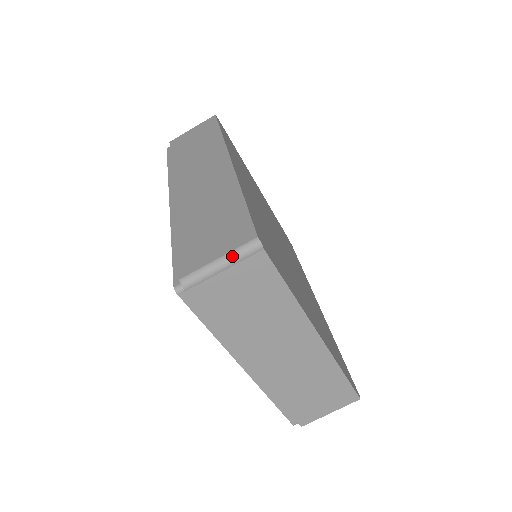
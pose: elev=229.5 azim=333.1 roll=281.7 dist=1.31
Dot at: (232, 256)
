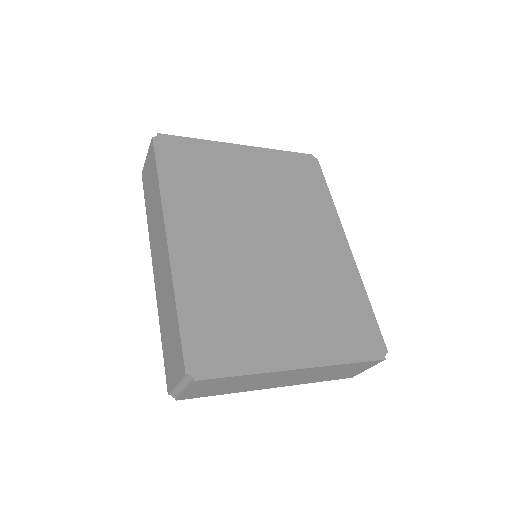
Dot at: (182, 382)
